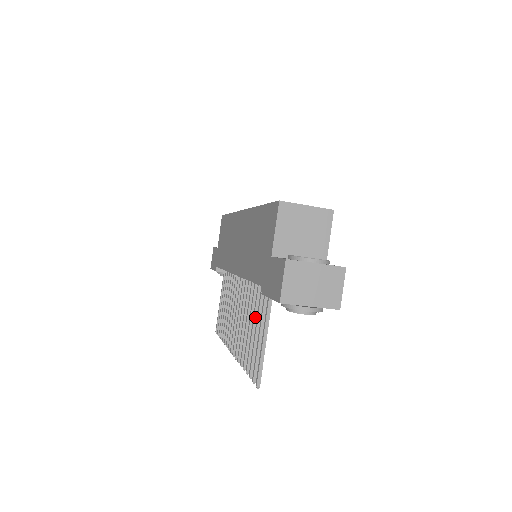
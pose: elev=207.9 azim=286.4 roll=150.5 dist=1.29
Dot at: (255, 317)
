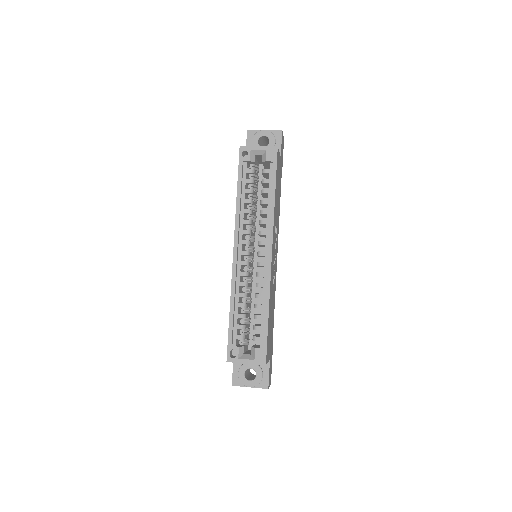
Dot at: occluded
